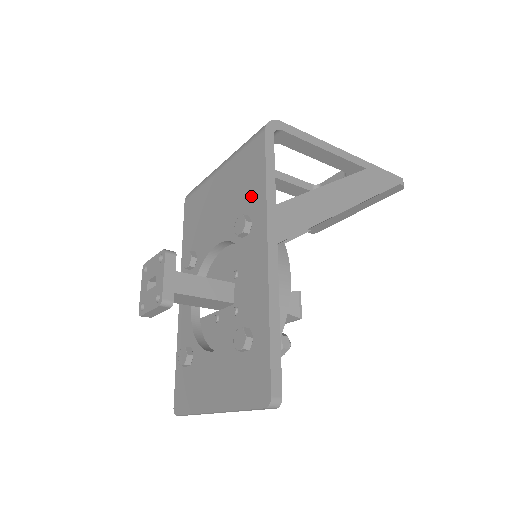
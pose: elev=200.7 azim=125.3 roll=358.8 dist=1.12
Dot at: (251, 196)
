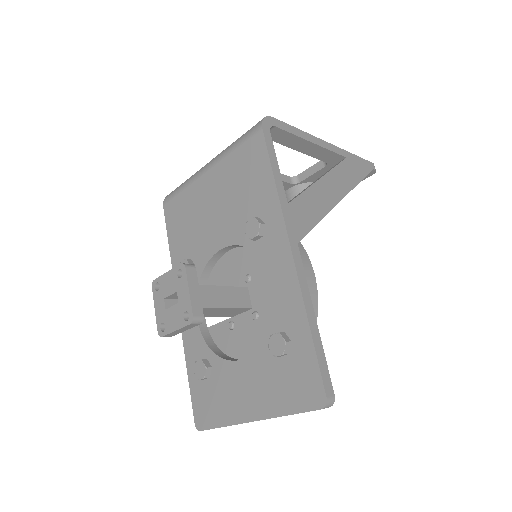
Dot at: (258, 197)
